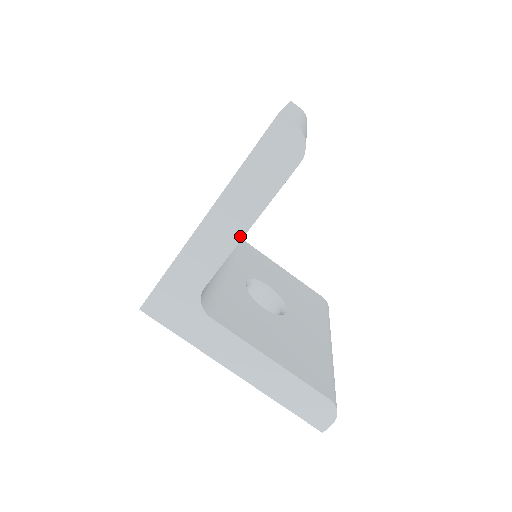
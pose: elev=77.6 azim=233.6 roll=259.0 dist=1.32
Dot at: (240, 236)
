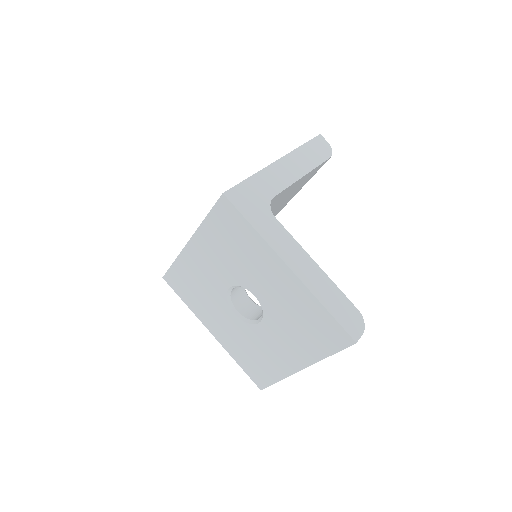
Dot at: (299, 177)
